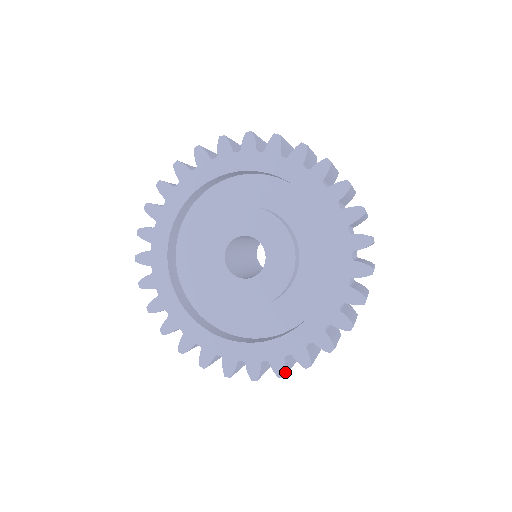
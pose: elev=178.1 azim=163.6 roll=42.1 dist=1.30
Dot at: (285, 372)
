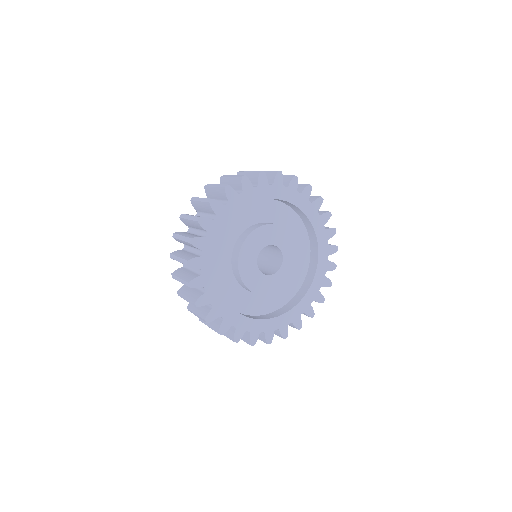
Dot at: occluded
